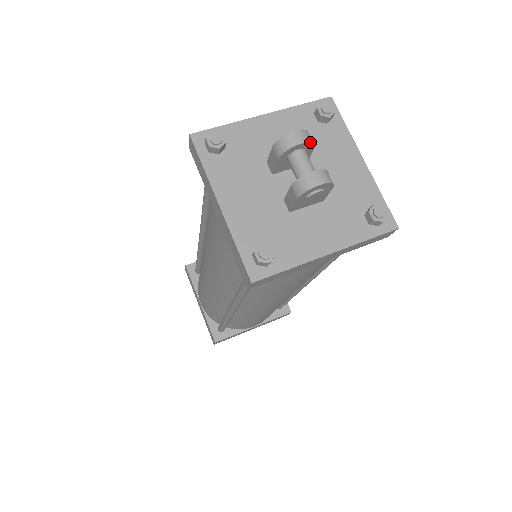
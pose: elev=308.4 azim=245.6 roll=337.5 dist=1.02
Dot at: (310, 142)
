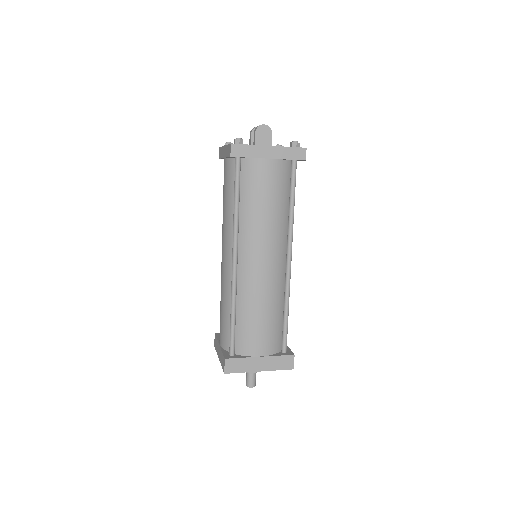
Dot at: occluded
